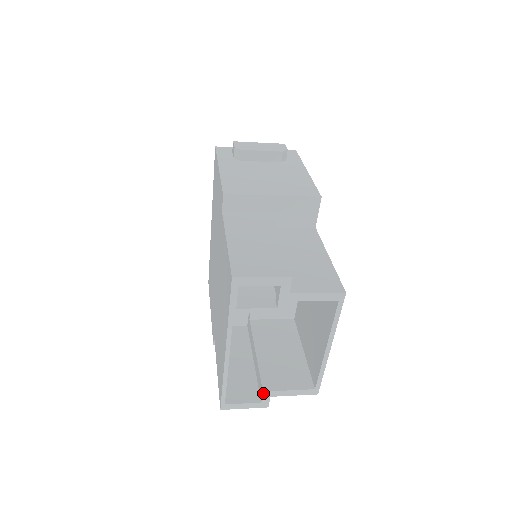
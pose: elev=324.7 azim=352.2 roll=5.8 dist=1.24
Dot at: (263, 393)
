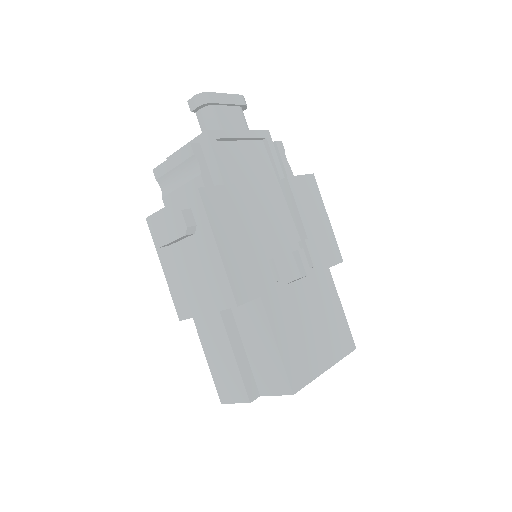
Dot at: occluded
